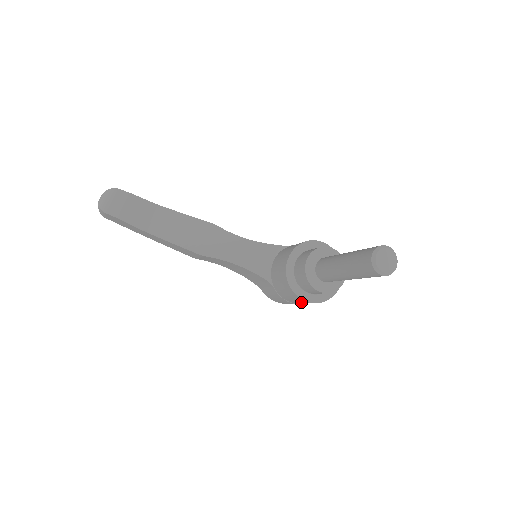
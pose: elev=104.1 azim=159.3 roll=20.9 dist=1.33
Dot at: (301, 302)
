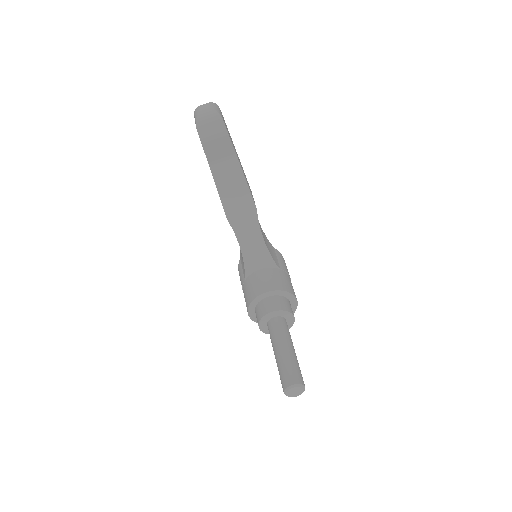
Dot at: occluded
